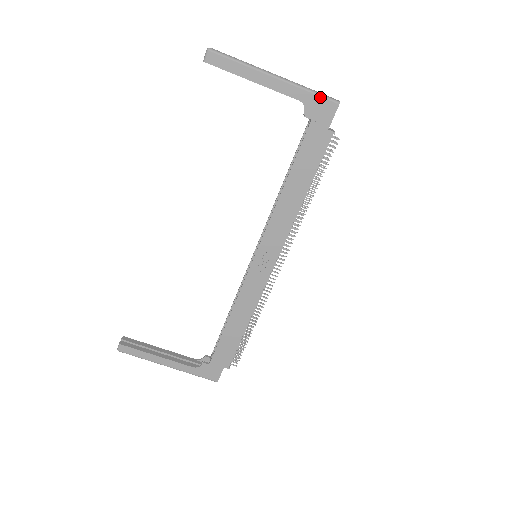
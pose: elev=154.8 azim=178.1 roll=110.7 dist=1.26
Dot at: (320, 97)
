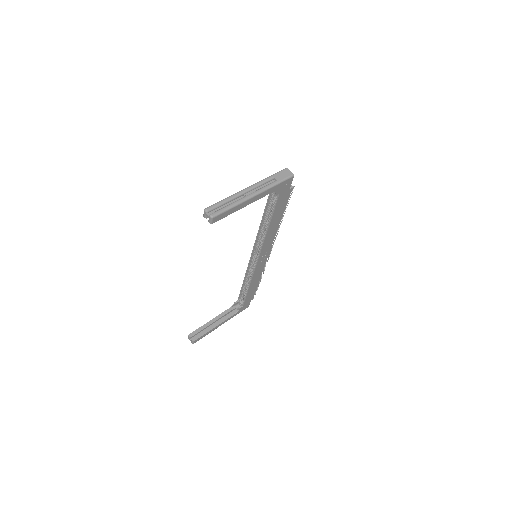
Dot at: (283, 182)
